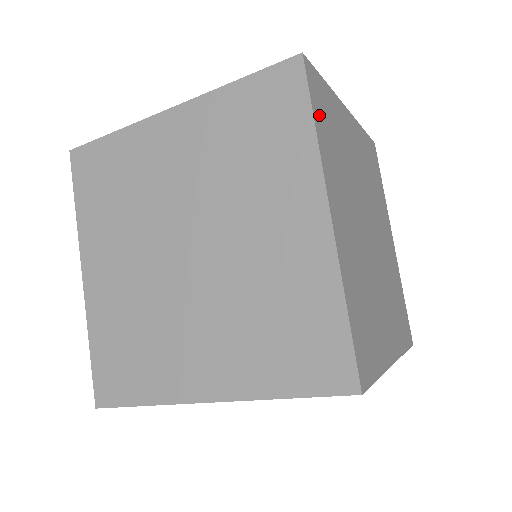
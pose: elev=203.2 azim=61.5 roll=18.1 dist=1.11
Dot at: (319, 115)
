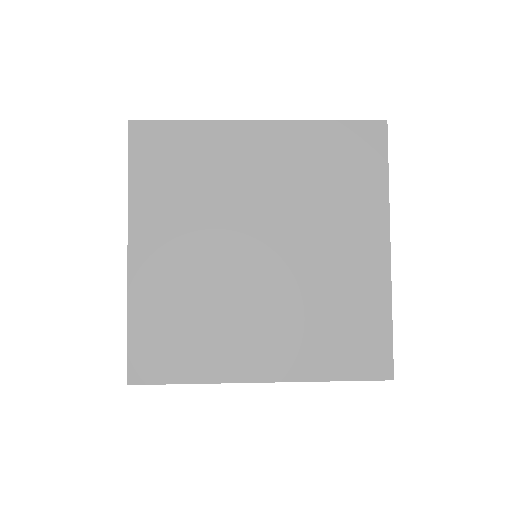
Dot at: occluded
